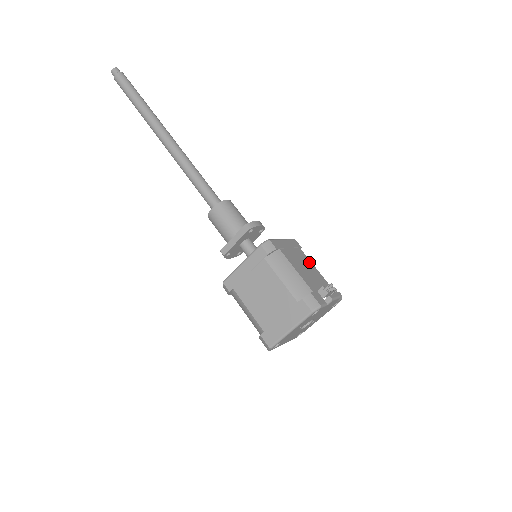
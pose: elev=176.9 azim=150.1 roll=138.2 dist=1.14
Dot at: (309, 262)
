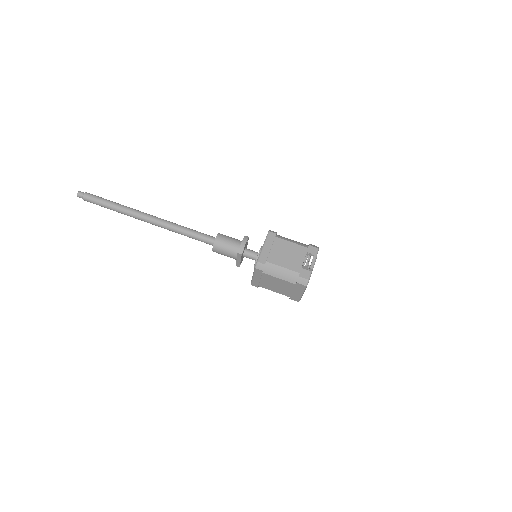
Dot at: (287, 243)
